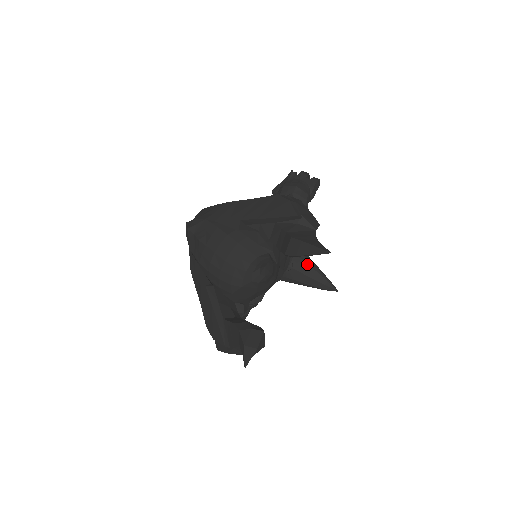
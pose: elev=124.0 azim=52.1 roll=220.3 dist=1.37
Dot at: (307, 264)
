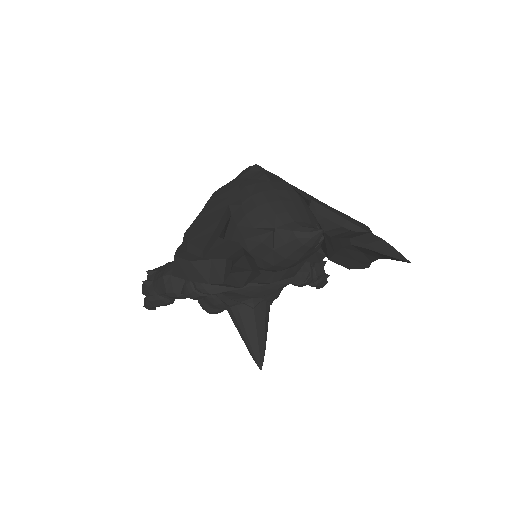
Dot at: (265, 320)
